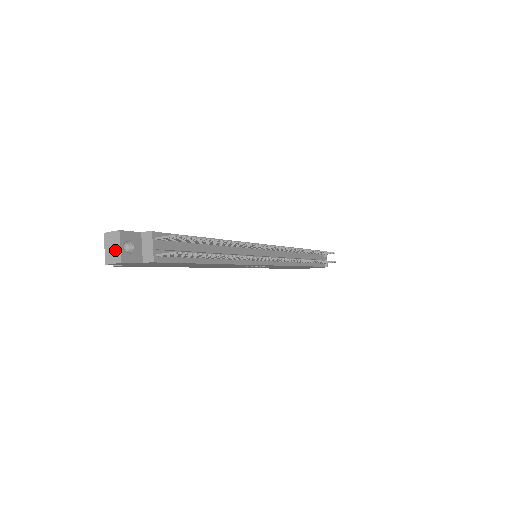
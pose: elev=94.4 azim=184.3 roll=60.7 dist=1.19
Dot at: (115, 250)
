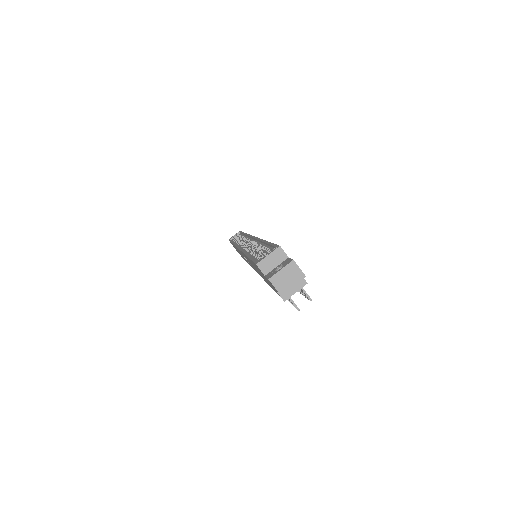
Dot at: (287, 283)
